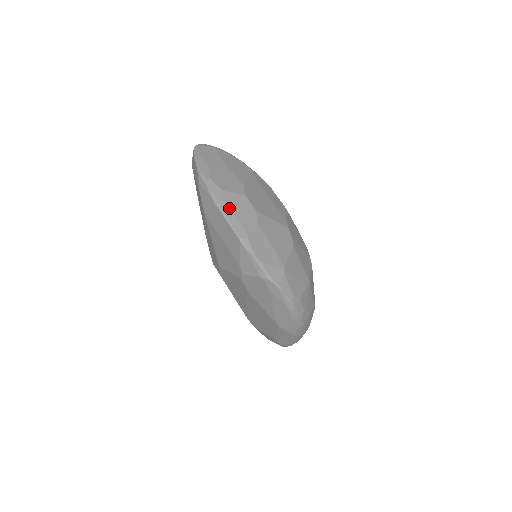
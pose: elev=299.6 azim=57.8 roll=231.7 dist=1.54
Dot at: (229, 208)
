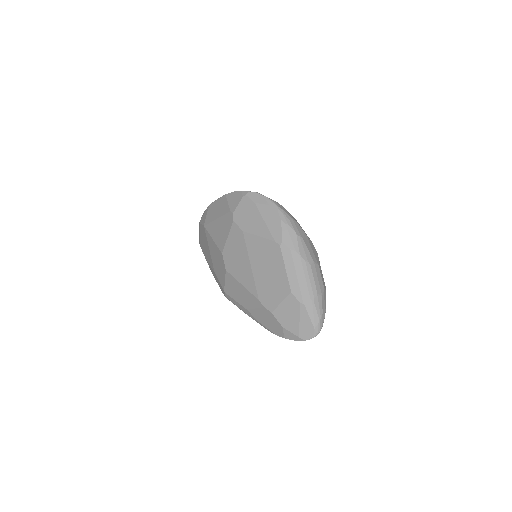
Dot at: occluded
